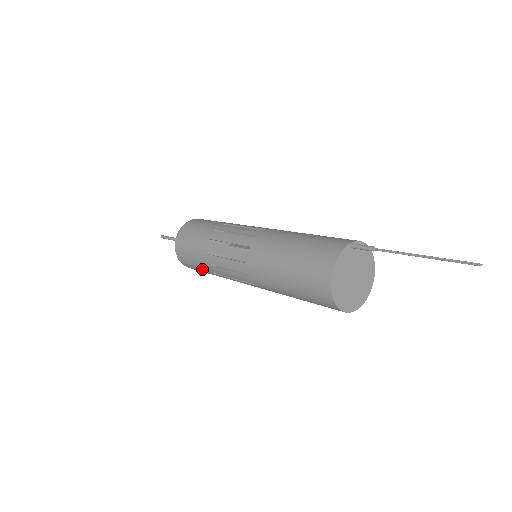
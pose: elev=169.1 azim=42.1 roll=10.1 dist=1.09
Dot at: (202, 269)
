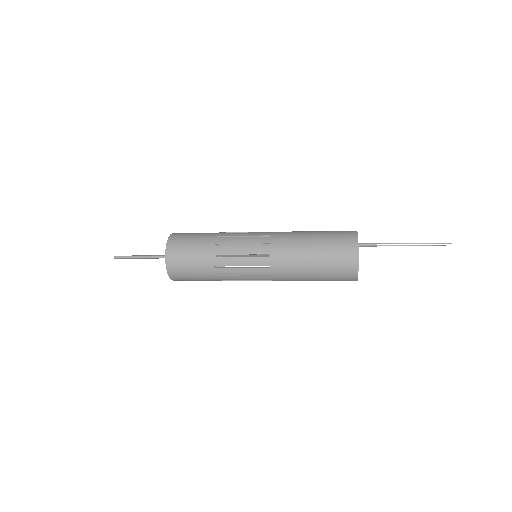
Dot at: occluded
